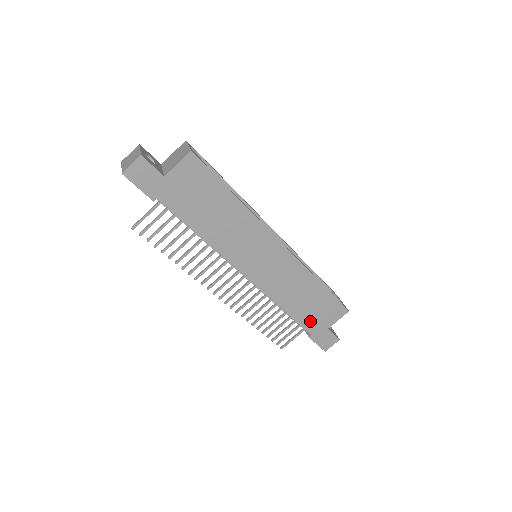
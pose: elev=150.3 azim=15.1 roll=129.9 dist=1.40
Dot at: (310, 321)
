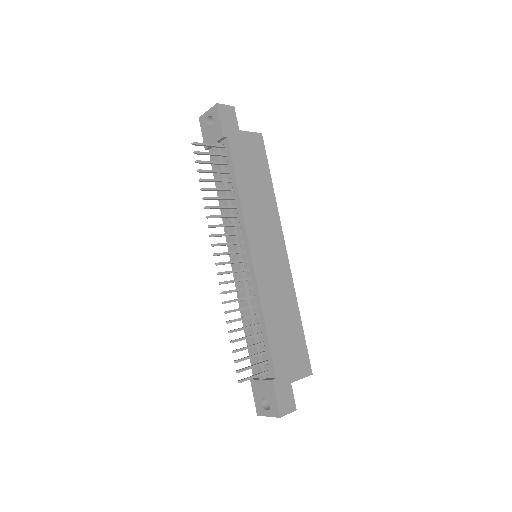
Dot at: (280, 357)
